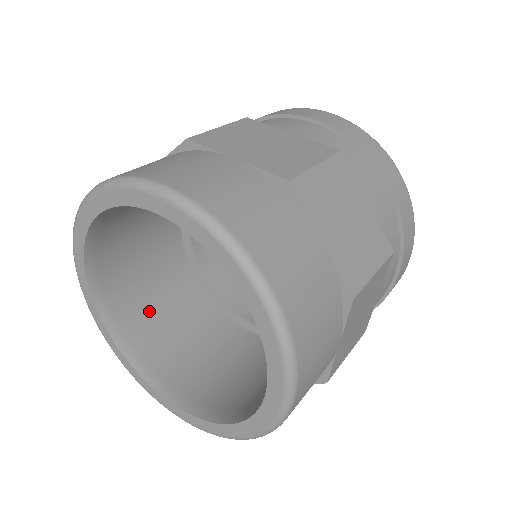
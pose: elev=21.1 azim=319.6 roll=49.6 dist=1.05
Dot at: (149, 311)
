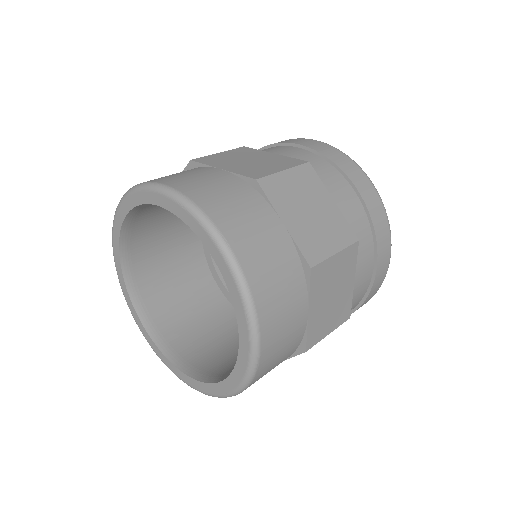
Dot at: (210, 348)
